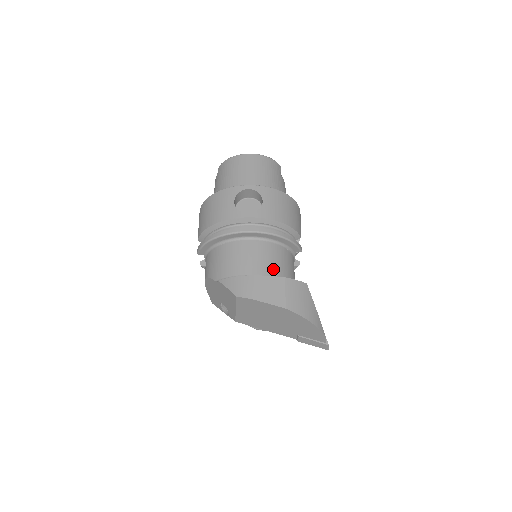
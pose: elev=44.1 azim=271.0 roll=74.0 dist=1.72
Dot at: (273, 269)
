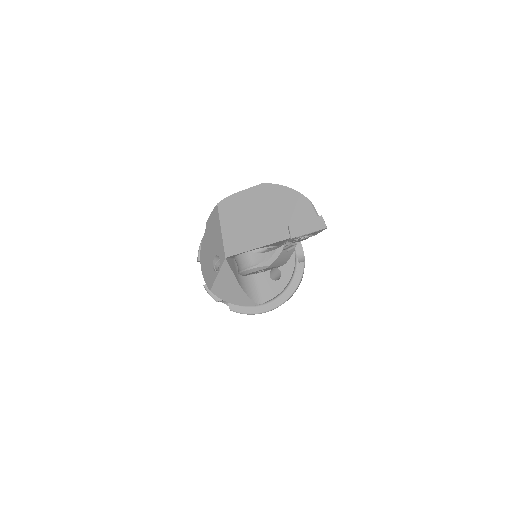
Dot at: occluded
